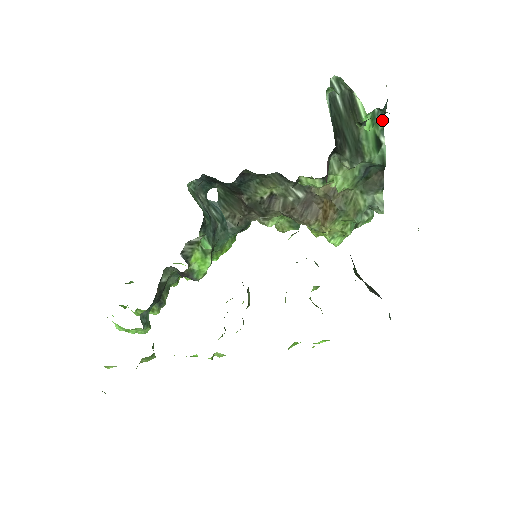
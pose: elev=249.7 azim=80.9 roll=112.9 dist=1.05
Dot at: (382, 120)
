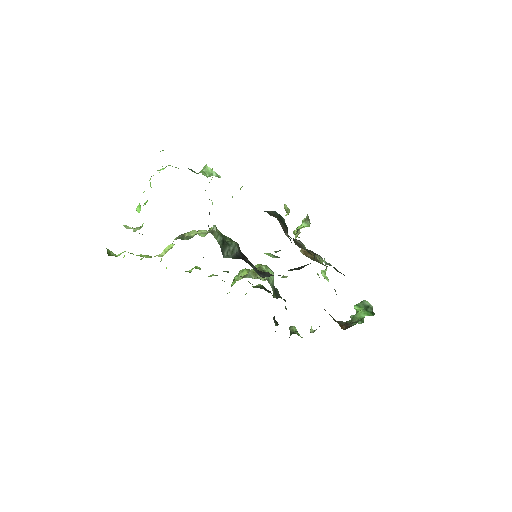
Dot at: occluded
